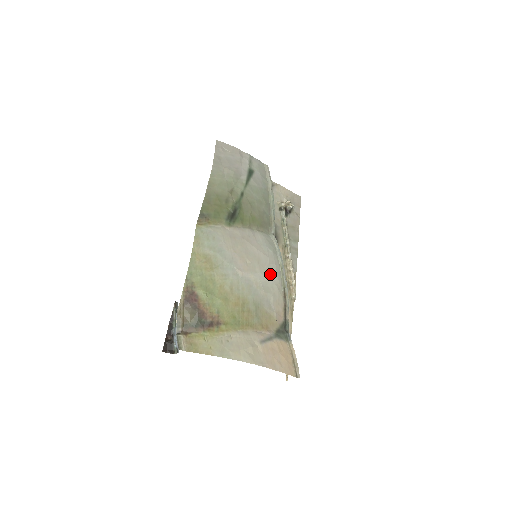
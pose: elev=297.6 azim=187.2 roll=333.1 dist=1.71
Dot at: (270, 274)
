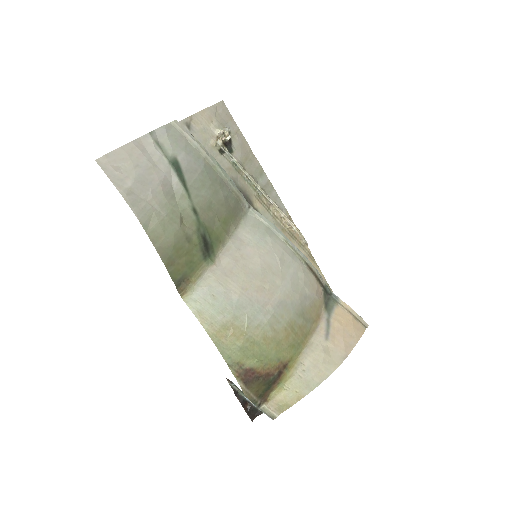
Dot at: (288, 269)
